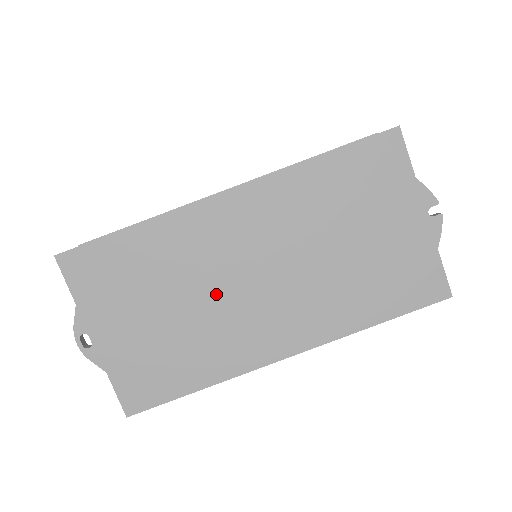
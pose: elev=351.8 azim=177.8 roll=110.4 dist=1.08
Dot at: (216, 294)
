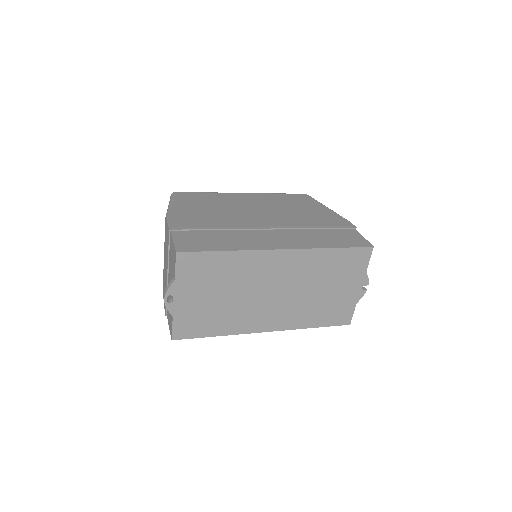
Dot at: (250, 295)
